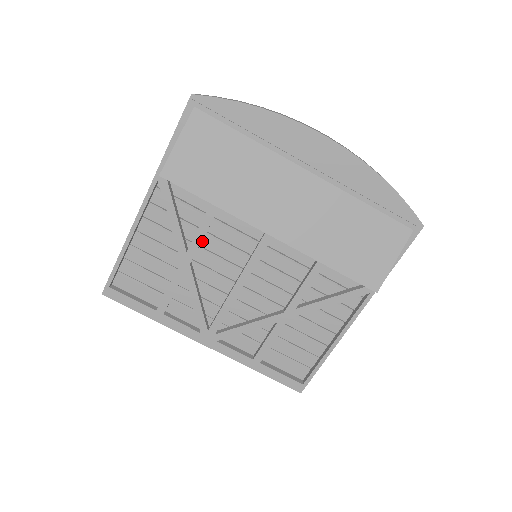
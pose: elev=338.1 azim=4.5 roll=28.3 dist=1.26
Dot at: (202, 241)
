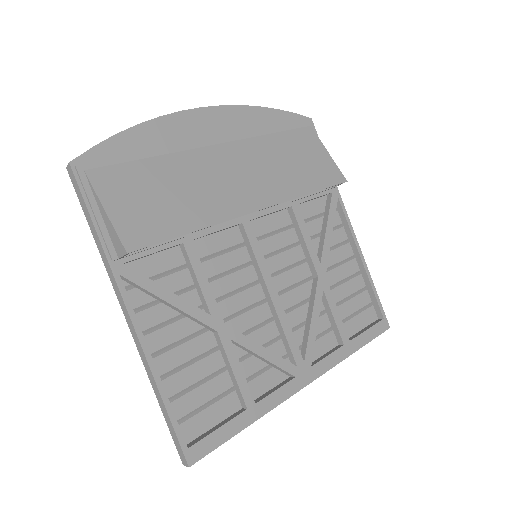
Dot at: occluded
